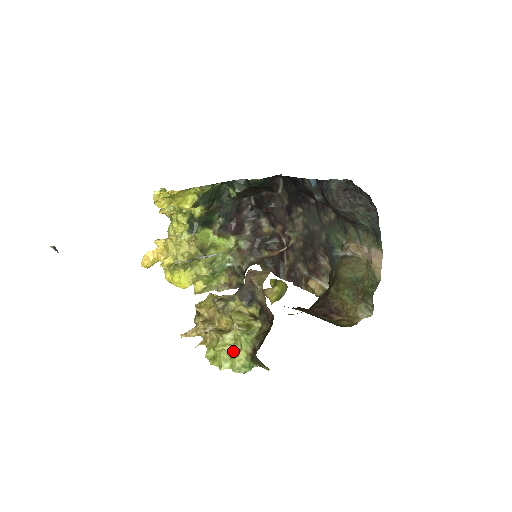
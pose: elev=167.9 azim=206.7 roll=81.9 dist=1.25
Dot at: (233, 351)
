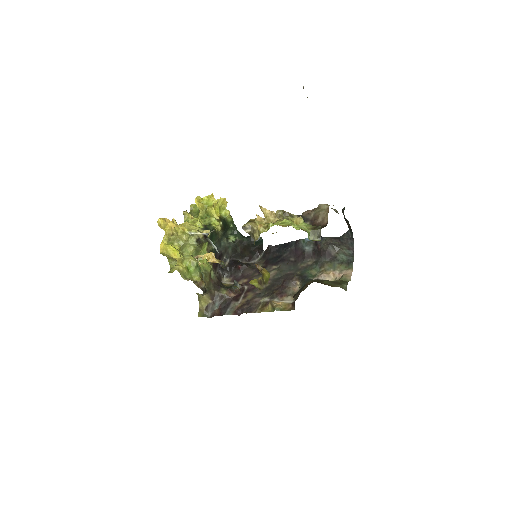
Dot at: occluded
